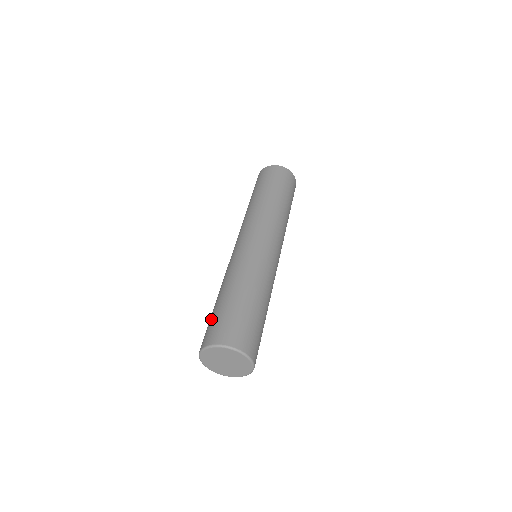
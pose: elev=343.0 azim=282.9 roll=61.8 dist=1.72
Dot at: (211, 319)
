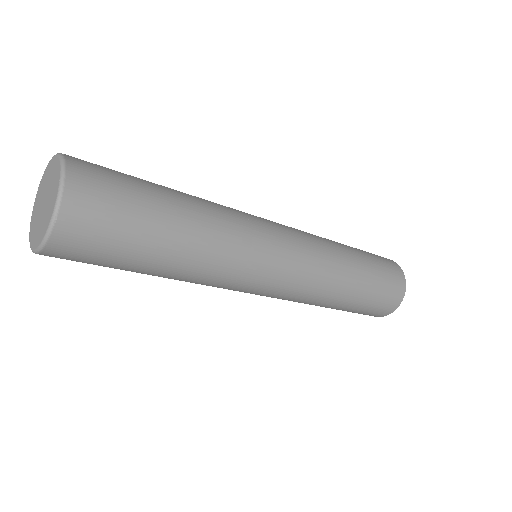
Dot at: occluded
